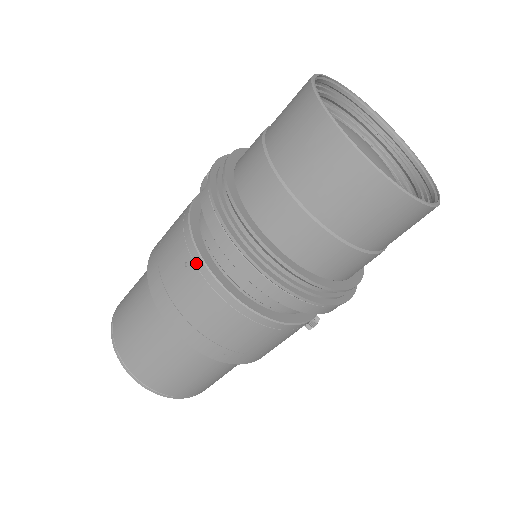
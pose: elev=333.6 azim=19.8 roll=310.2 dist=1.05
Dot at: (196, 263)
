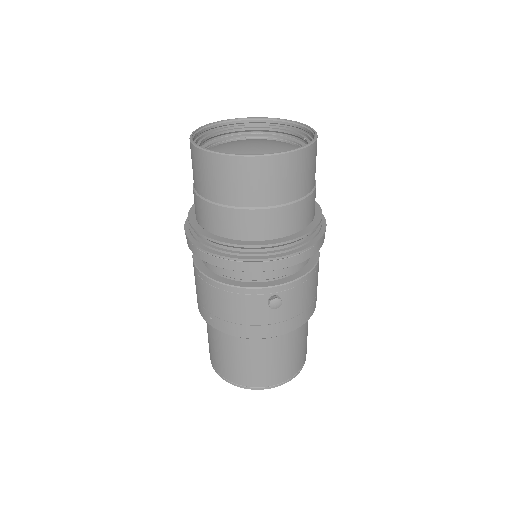
Dot at: occluded
